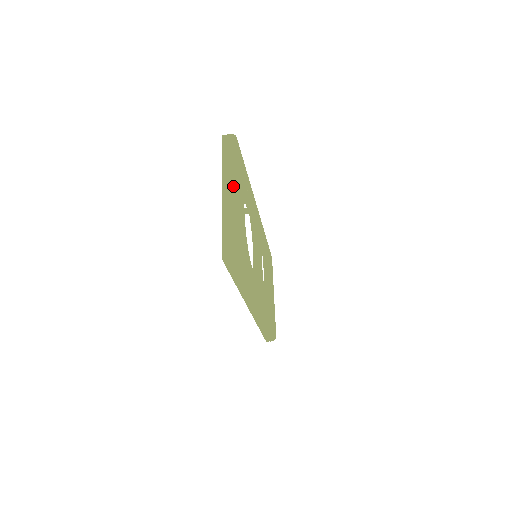
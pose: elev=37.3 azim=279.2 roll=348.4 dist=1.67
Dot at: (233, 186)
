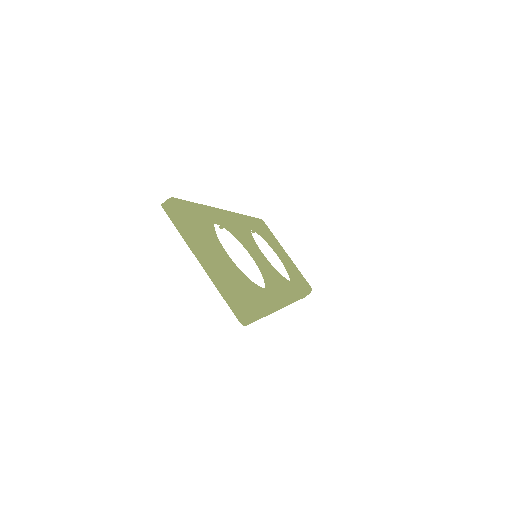
Dot at: (207, 253)
